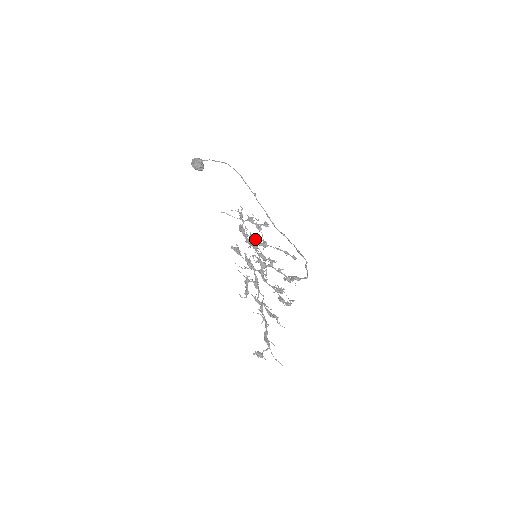
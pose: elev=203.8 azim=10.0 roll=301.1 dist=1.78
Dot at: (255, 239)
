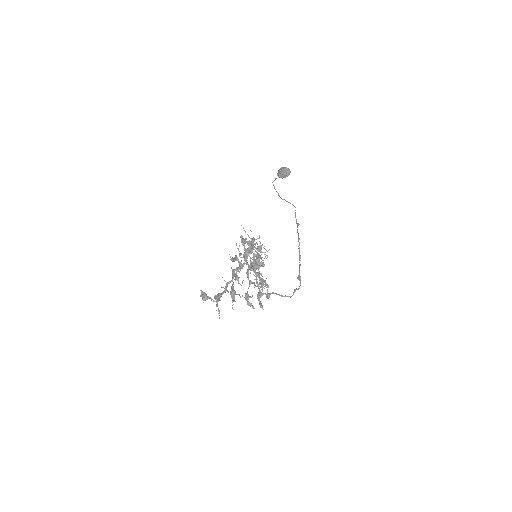
Dot at: occluded
